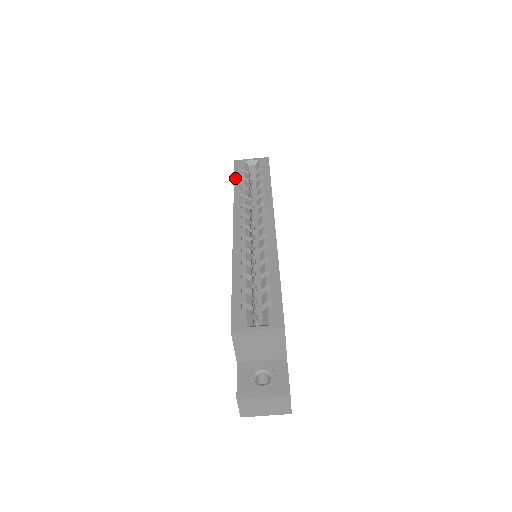
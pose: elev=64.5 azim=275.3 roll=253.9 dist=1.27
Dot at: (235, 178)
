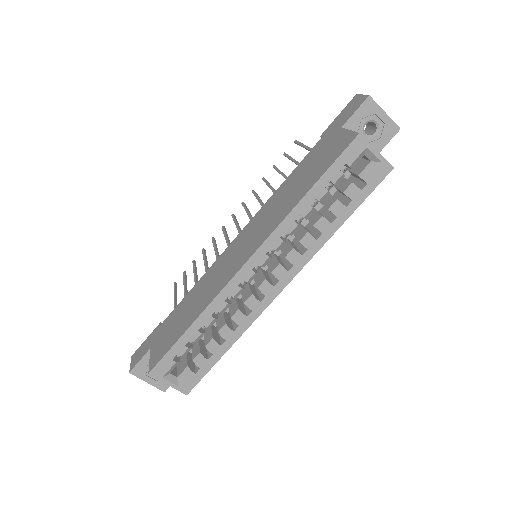
Dot at: (324, 176)
